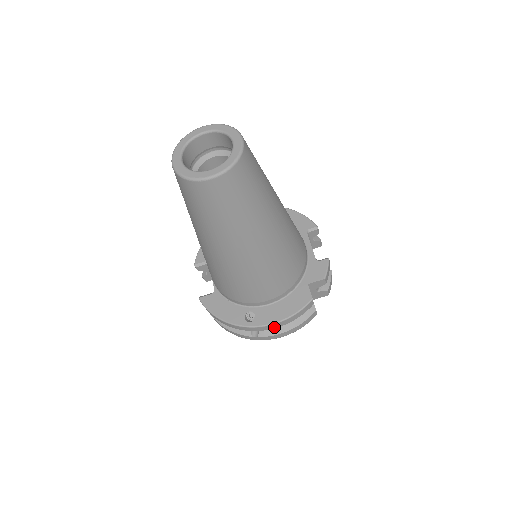
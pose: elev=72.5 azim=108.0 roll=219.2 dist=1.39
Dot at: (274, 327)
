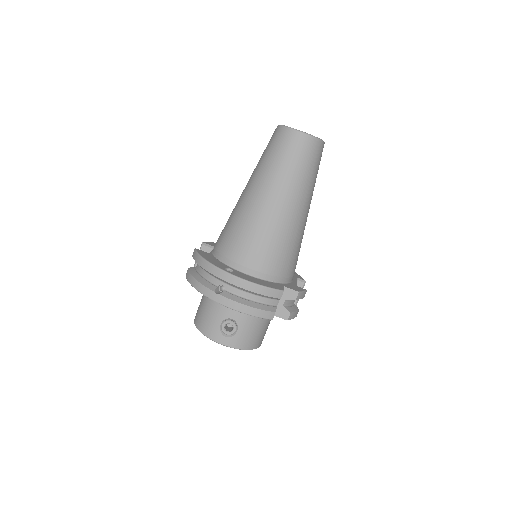
Dot at: (243, 286)
